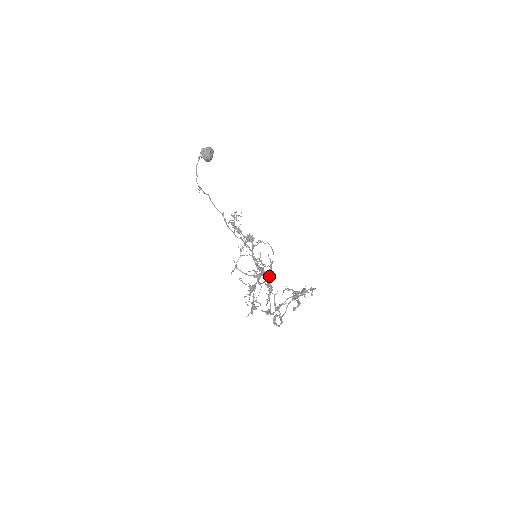
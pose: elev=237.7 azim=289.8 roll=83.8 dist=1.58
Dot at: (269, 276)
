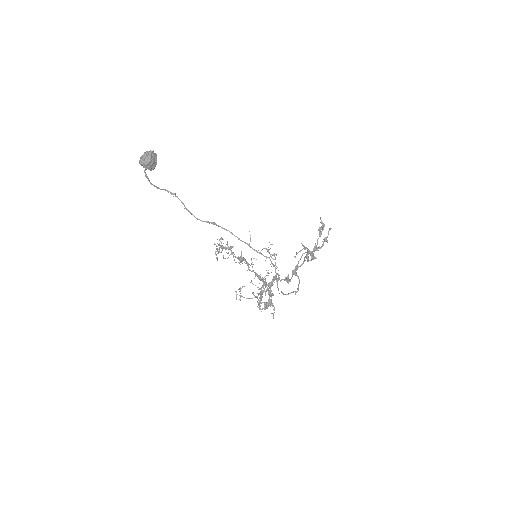
Dot at: (266, 308)
